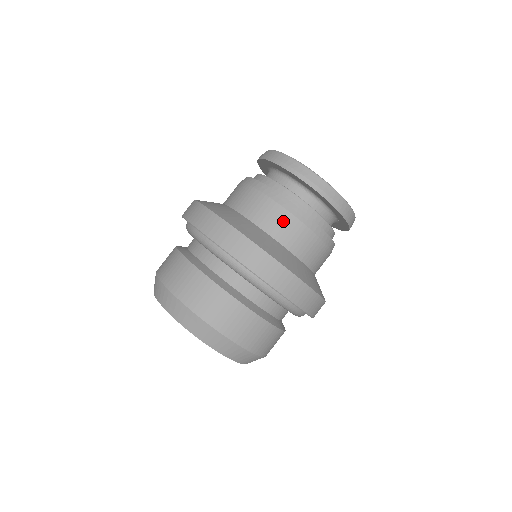
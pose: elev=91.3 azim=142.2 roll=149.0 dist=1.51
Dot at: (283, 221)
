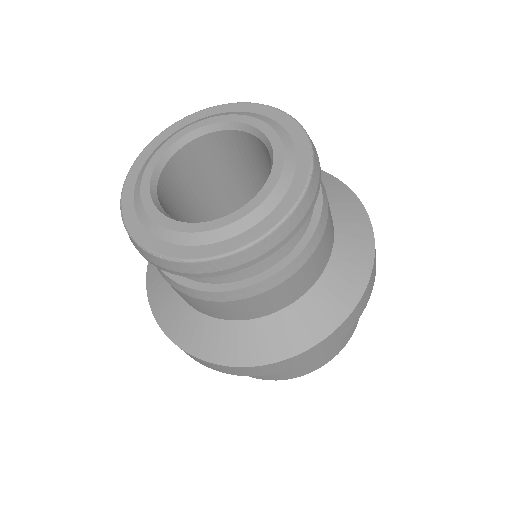
Dot at: (301, 278)
